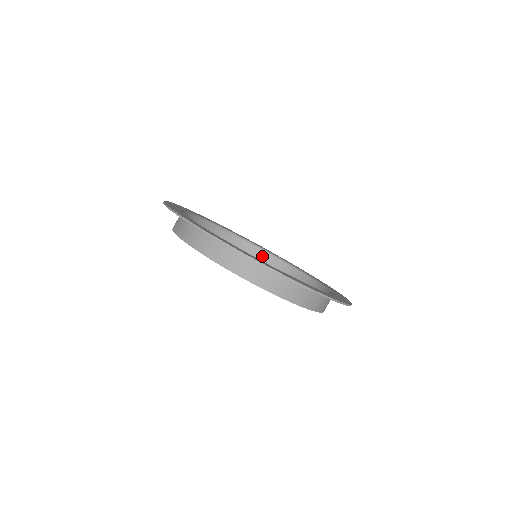
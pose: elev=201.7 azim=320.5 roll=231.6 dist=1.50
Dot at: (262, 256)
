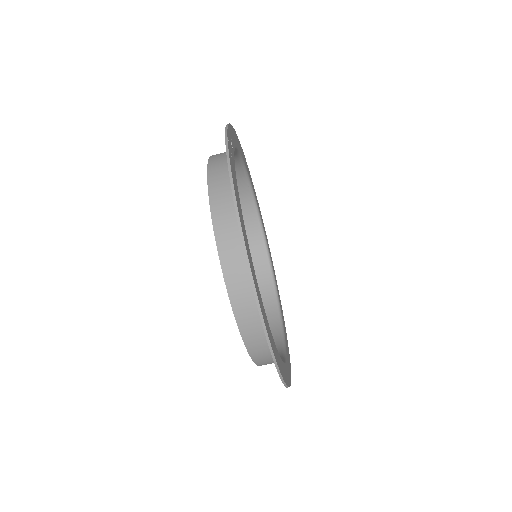
Dot at: occluded
